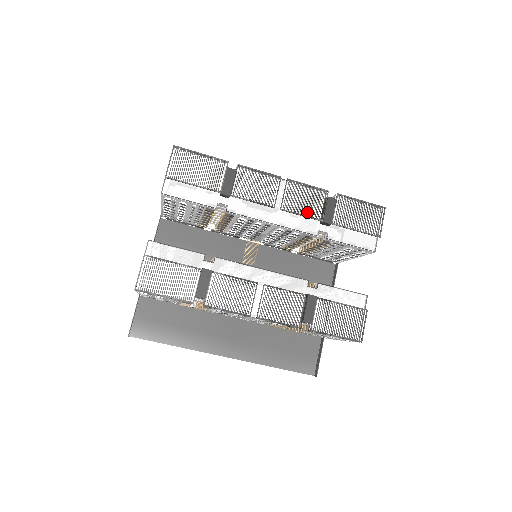
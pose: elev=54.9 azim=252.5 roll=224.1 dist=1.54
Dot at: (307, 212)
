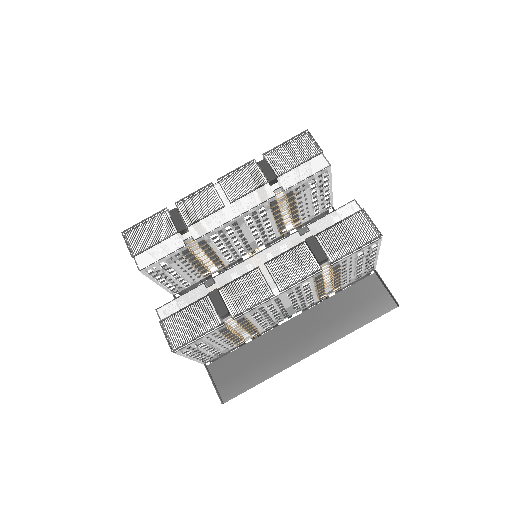
Dot at: occluded
